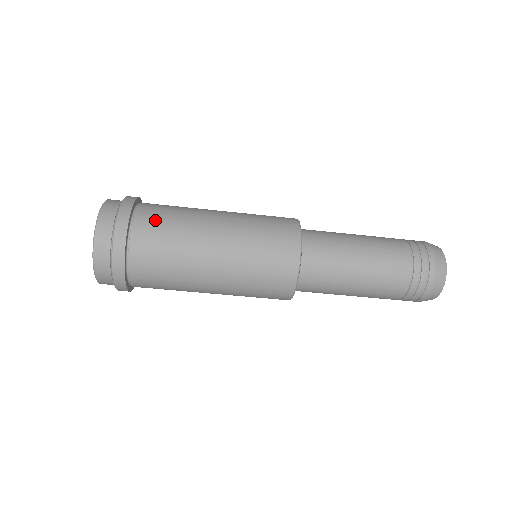
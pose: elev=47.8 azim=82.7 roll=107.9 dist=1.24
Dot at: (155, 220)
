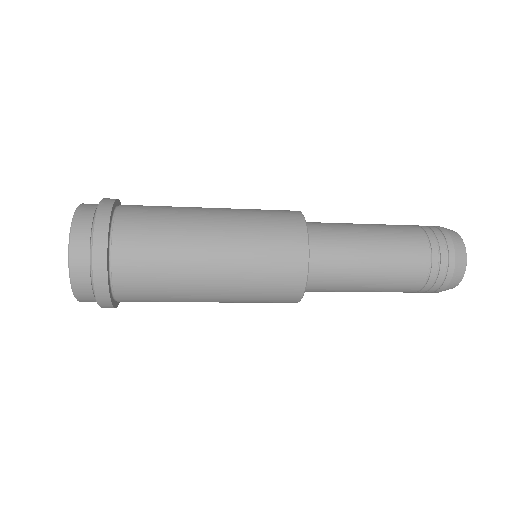
Dot at: (138, 277)
